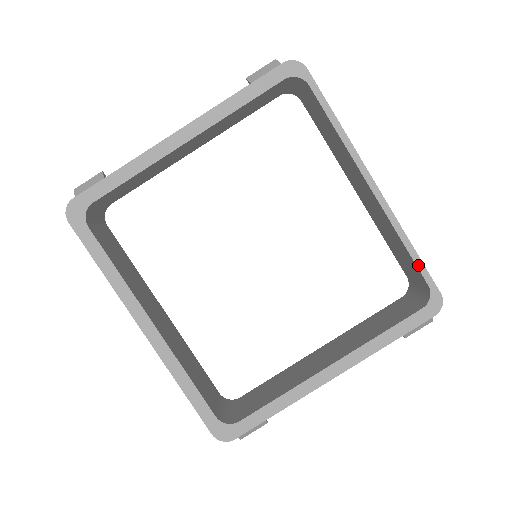
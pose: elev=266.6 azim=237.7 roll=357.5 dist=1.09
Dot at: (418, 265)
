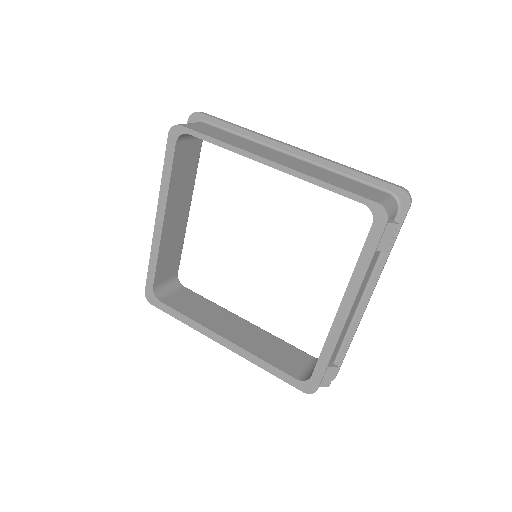
Dot at: (343, 194)
